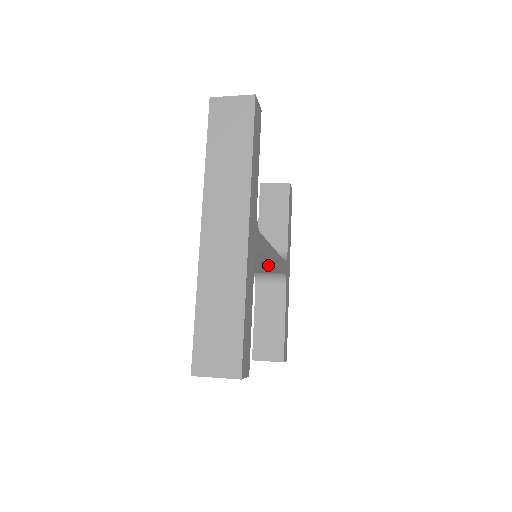
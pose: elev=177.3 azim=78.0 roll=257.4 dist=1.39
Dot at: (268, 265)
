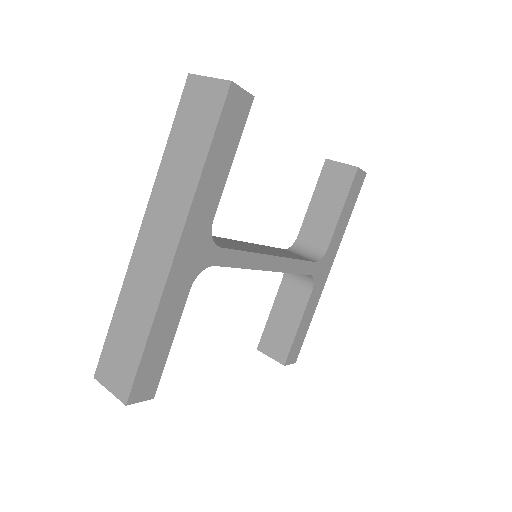
Dot at: occluded
